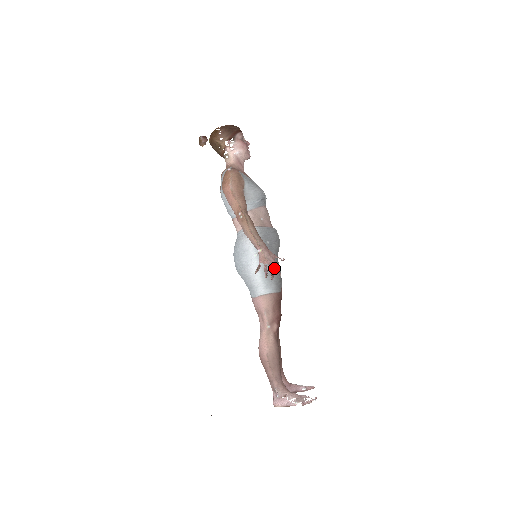
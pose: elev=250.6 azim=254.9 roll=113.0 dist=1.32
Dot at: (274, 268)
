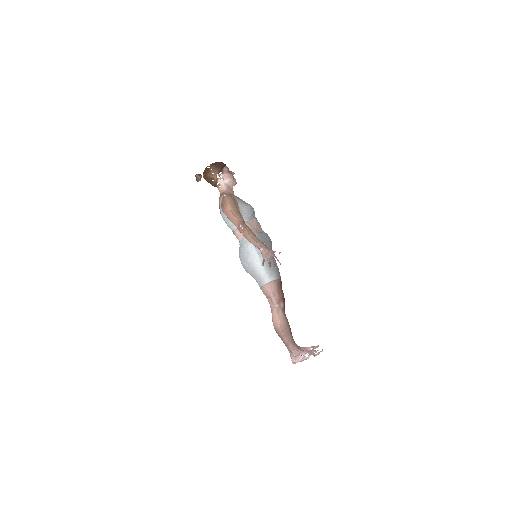
Dot at: (272, 261)
